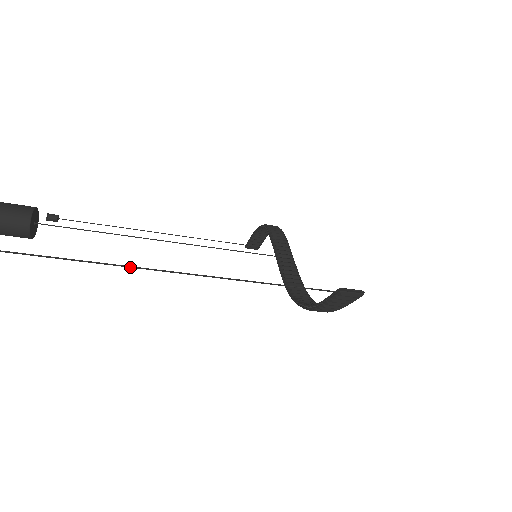
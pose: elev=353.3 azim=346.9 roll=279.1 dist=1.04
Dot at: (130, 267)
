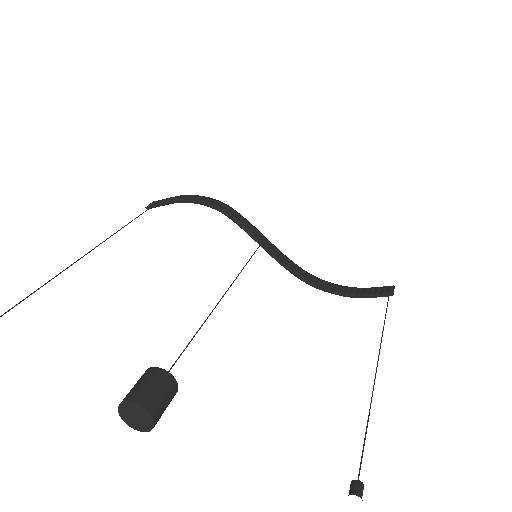
Dot at: (374, 381)
